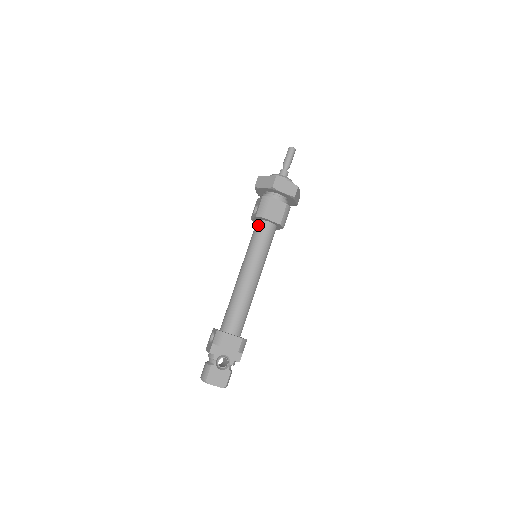
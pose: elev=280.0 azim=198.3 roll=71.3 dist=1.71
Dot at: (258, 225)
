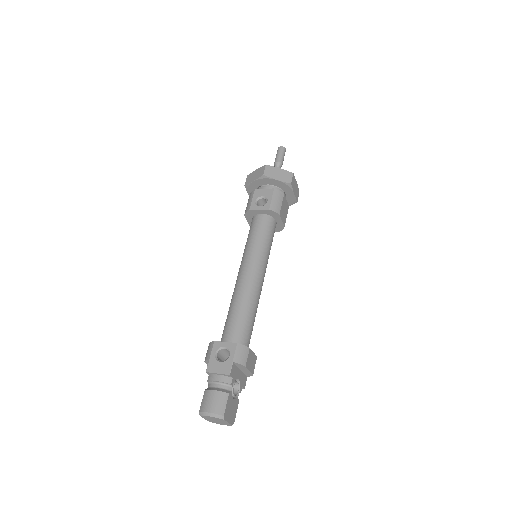
Dot at: (265, 220)
